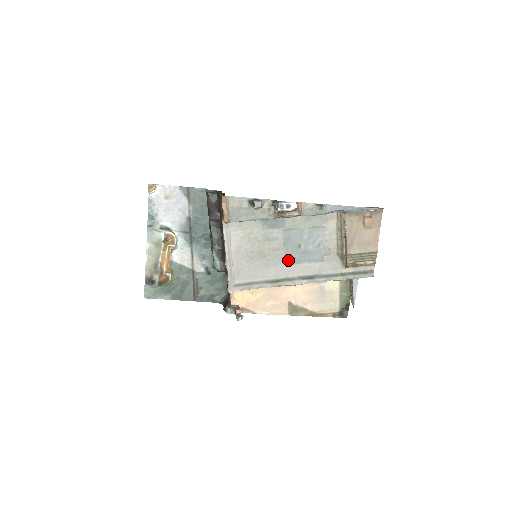
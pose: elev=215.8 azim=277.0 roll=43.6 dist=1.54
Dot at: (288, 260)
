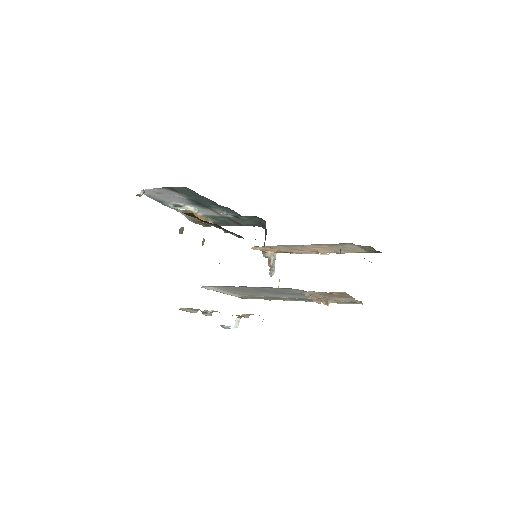
Dot at: (273, 293)
